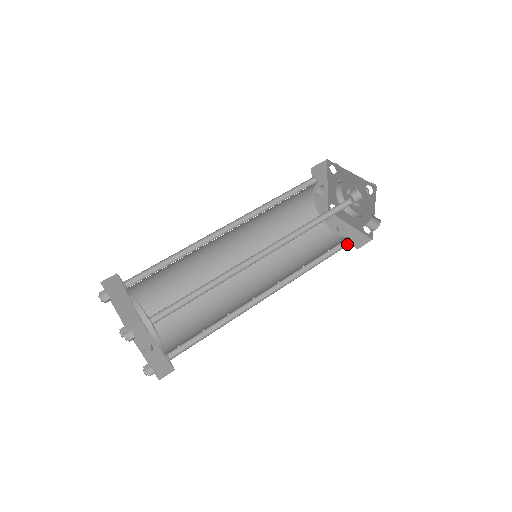
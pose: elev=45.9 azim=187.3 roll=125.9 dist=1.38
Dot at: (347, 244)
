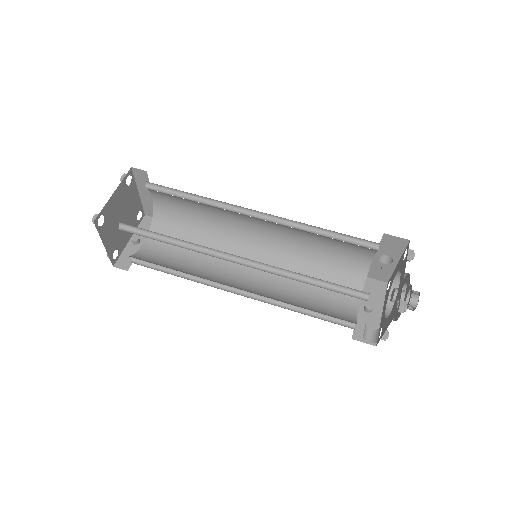
Dot at: (348, 325)
